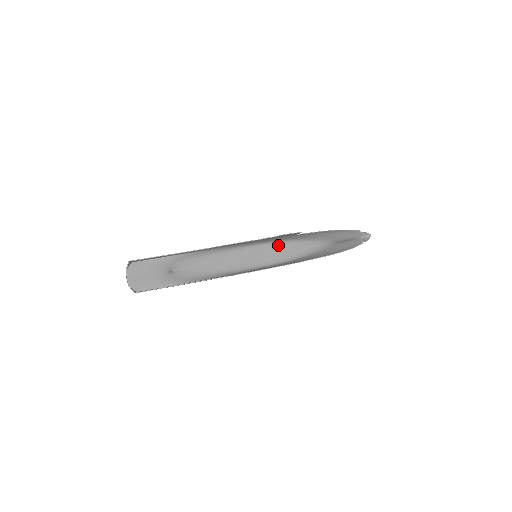
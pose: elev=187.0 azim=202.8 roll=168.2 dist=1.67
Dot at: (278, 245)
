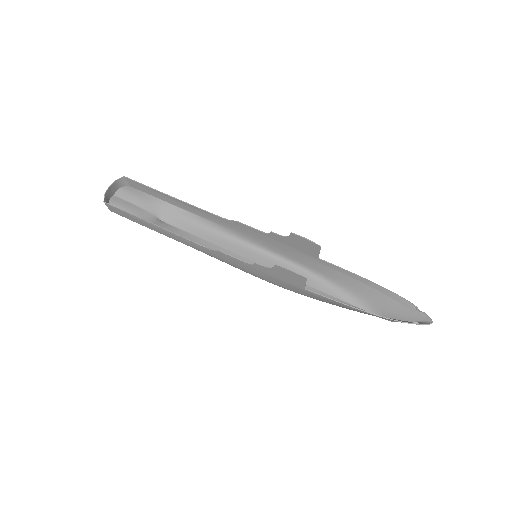
Dot at: (295, 270)
